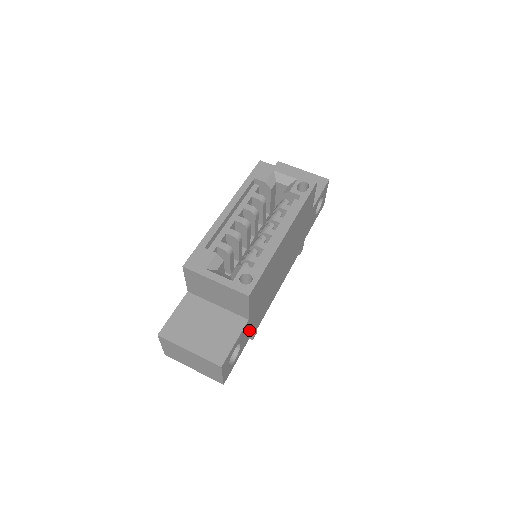
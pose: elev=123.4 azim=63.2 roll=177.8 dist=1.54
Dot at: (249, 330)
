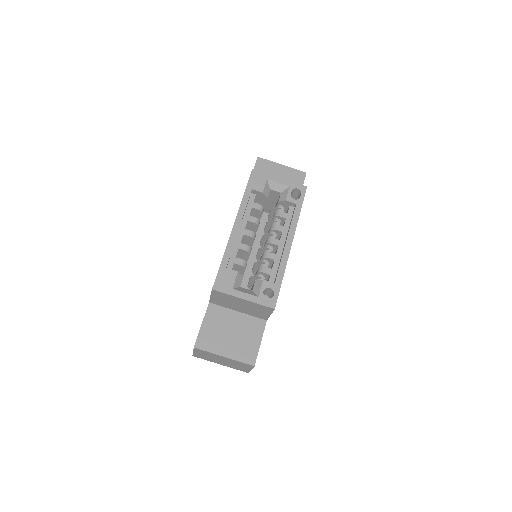
Dot at: occluded
